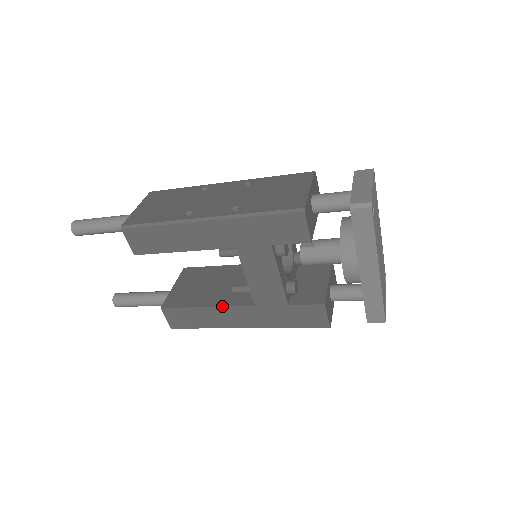
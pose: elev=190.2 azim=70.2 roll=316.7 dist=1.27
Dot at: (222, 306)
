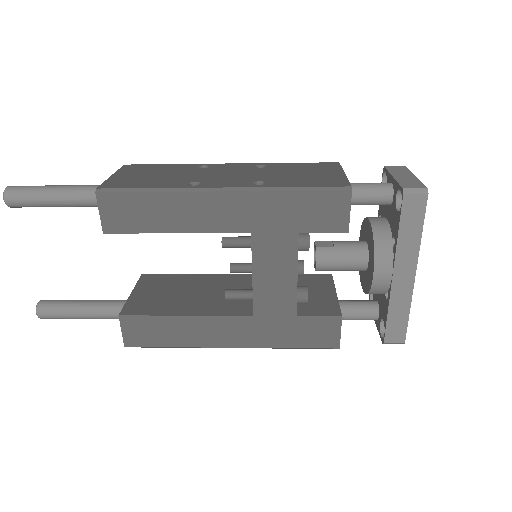
Dot at: (208, 315)
